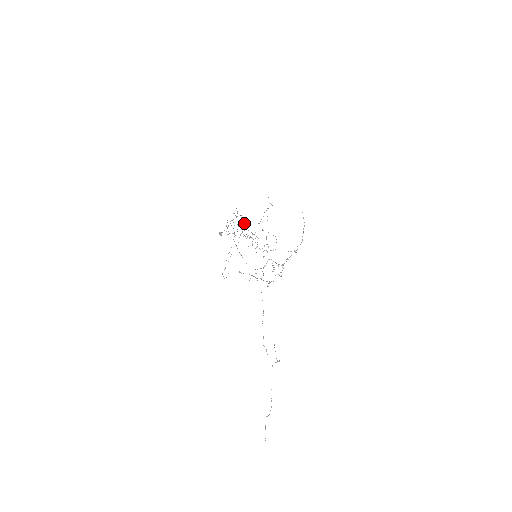
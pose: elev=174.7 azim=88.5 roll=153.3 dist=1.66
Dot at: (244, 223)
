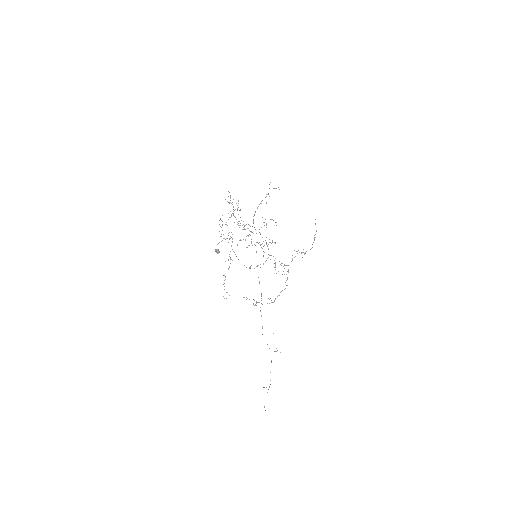
Dot at: occluded
